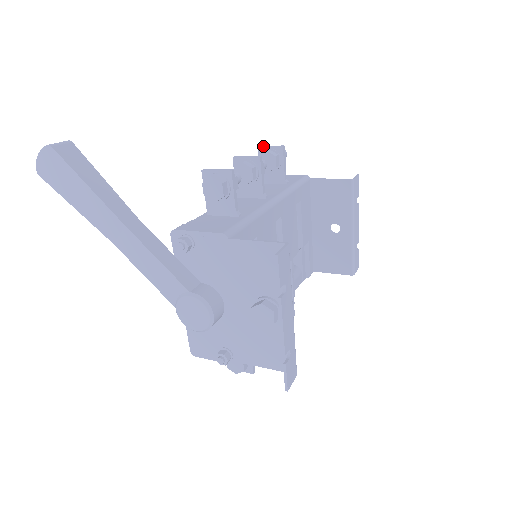
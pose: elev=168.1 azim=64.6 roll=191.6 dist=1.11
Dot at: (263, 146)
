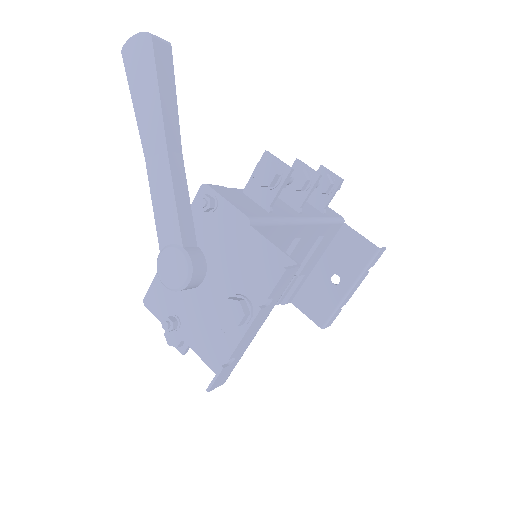
Dot at: (326, 168)
